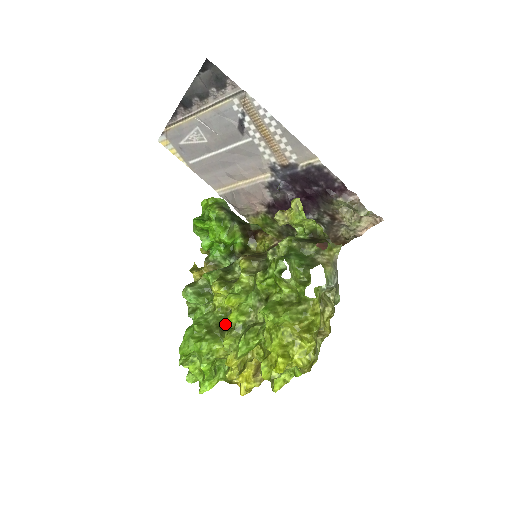
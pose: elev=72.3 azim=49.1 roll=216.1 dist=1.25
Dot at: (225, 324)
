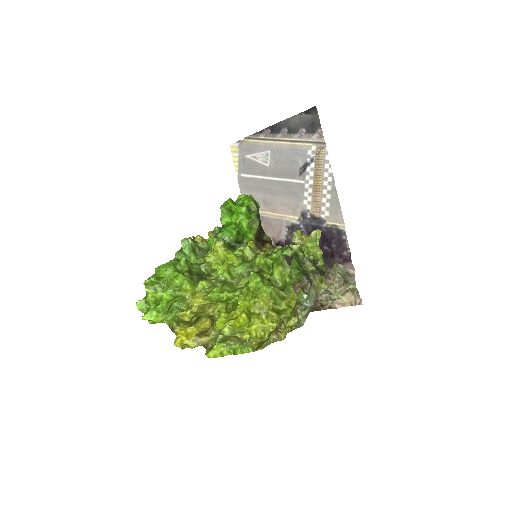
Dot at: (207, 275)
